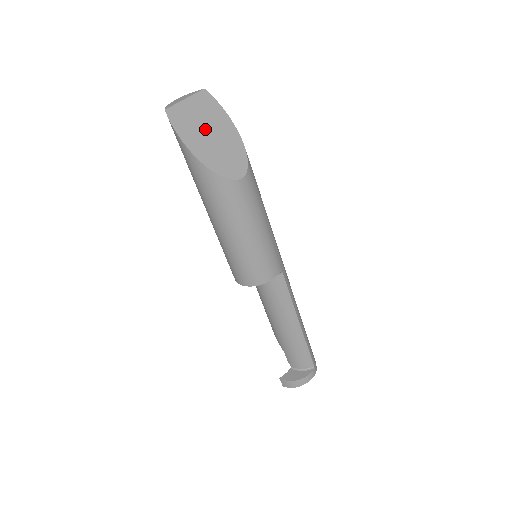
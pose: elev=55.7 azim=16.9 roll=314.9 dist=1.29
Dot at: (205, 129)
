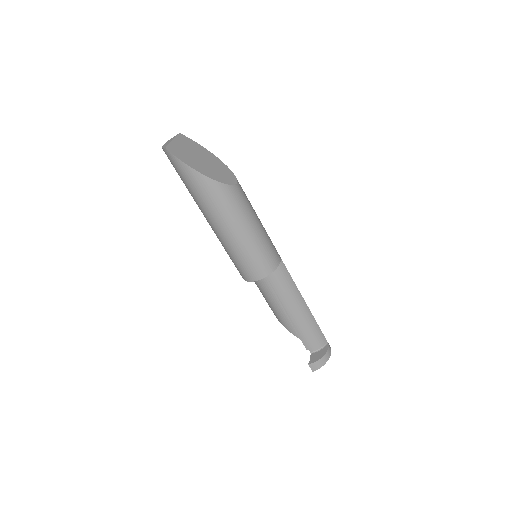
Dot at: (196, 157)
